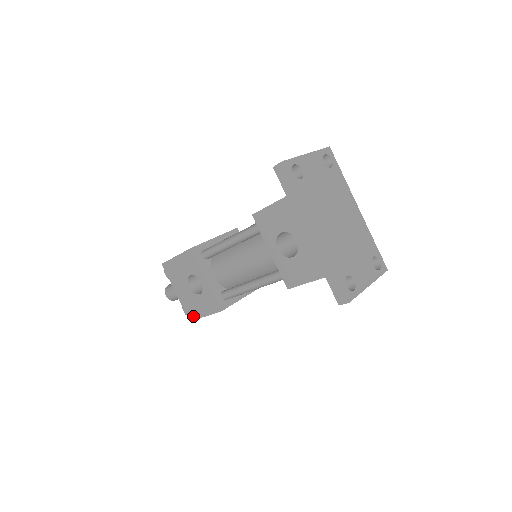
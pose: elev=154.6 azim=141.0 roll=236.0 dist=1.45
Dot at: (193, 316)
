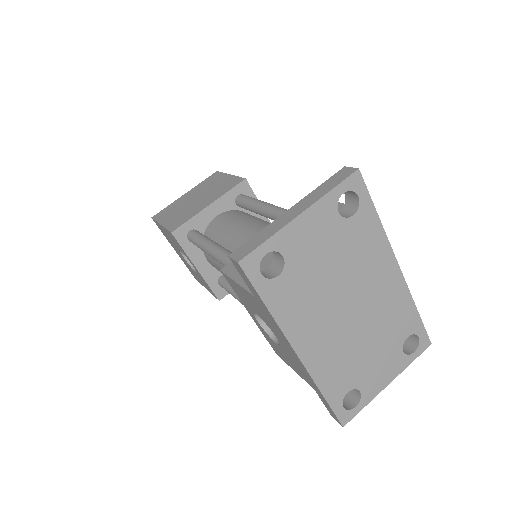
Dot at: (196, 278)
